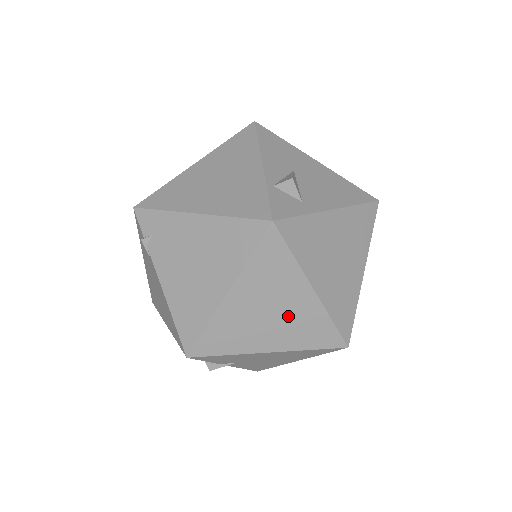
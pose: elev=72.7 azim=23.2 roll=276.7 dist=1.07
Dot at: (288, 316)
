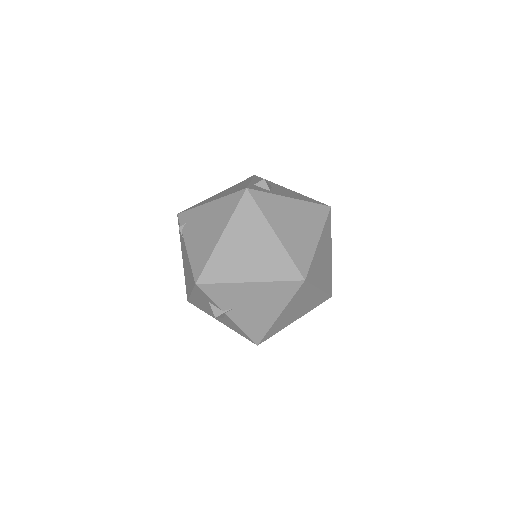
Dot at: (260, 253)
